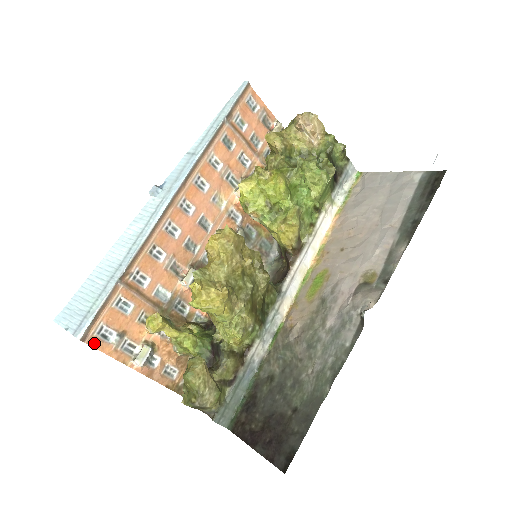
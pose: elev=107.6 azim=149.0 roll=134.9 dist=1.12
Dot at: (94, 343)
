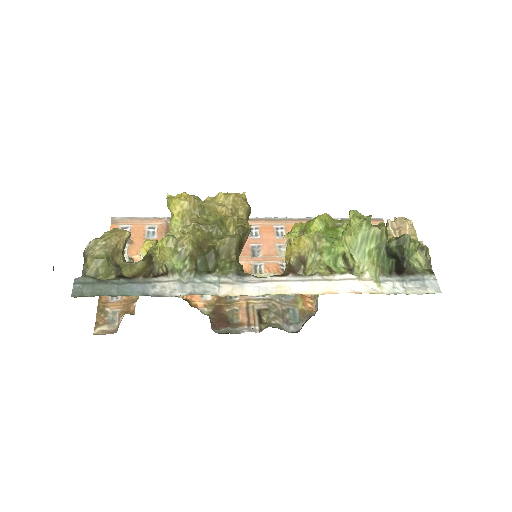
Dot at: occluded
